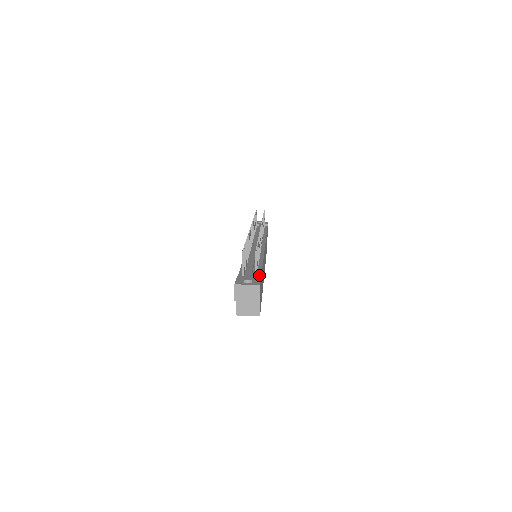
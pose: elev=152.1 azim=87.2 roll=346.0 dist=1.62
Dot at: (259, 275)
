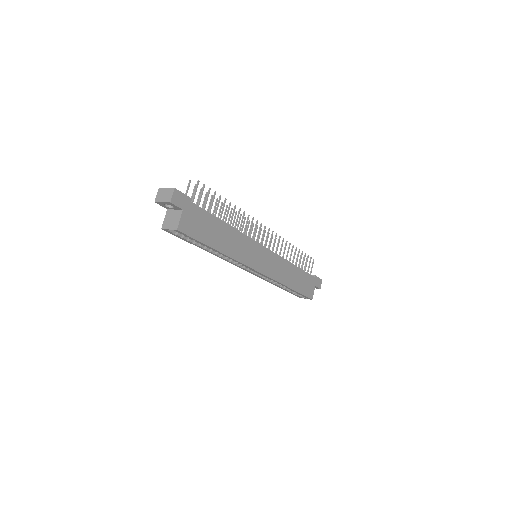
Dot at: (199, 207)
